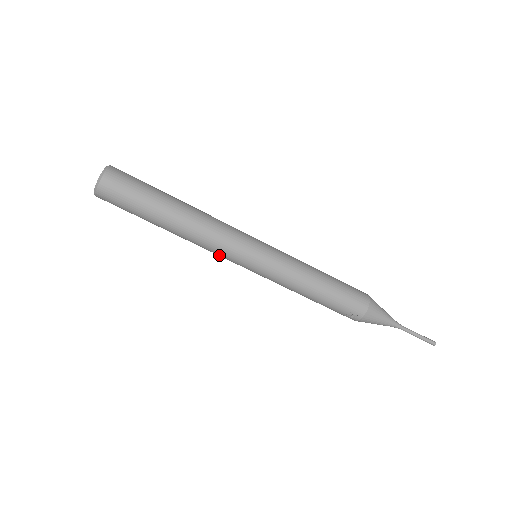
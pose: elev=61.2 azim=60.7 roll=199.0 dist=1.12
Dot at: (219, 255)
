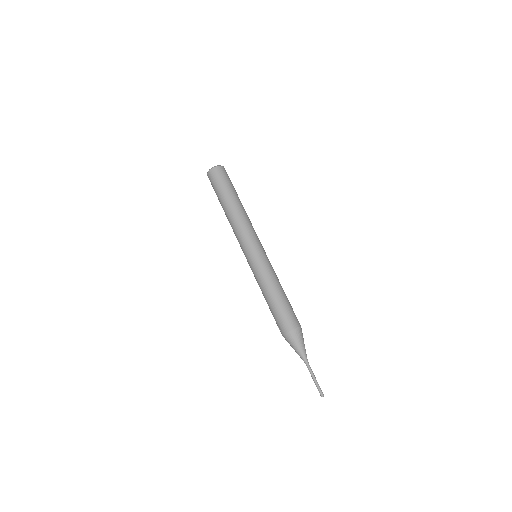
Dot at: occluded
